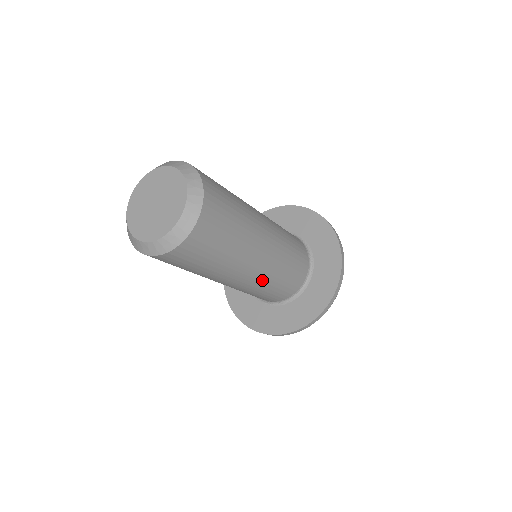
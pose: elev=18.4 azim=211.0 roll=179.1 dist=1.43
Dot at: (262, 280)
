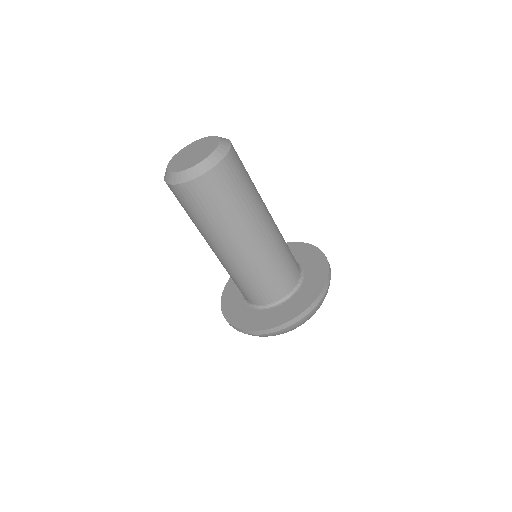
Dot at: (254, 261)
